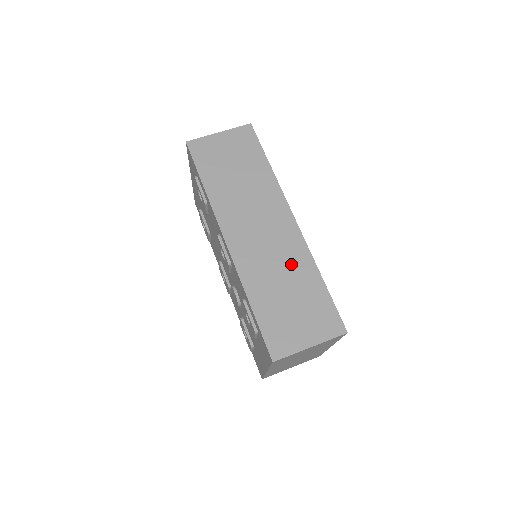
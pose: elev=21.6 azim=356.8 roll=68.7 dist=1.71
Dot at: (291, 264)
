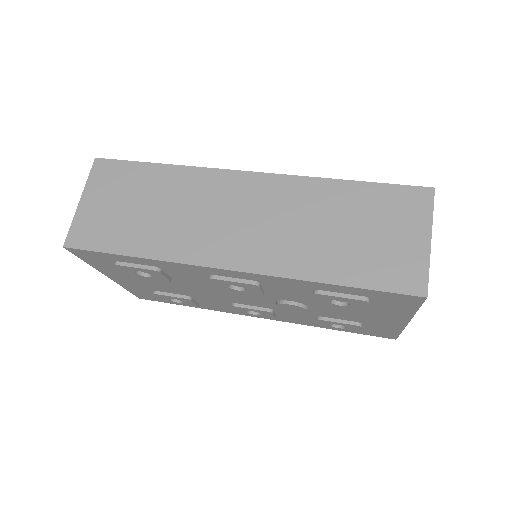
Dot at: (307, 206)
